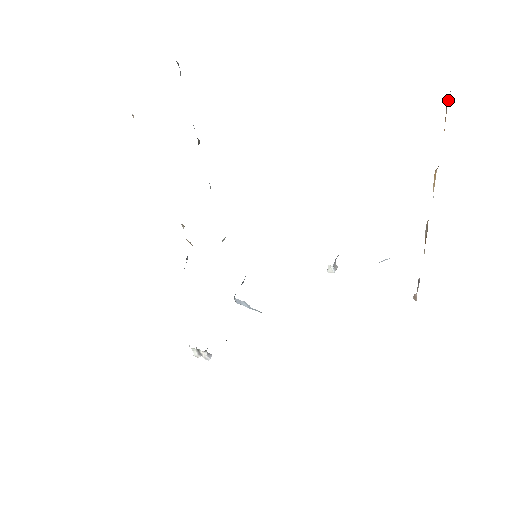
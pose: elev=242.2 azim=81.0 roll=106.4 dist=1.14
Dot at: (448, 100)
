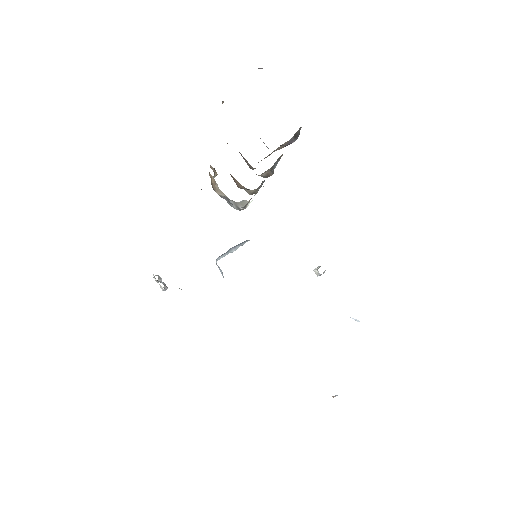
Dot at: occluded
